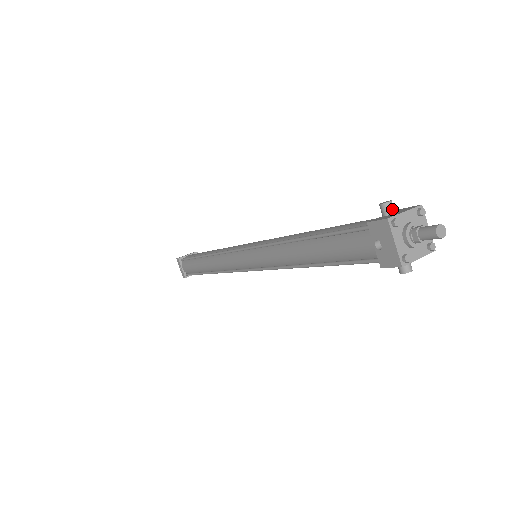
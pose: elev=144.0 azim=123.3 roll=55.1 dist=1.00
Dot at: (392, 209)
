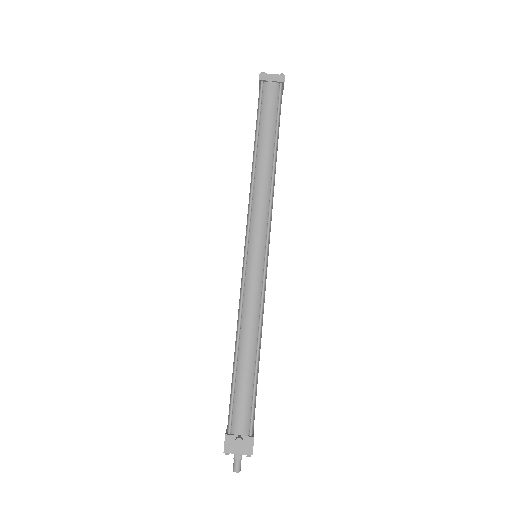
Dot at: (239, 445)
